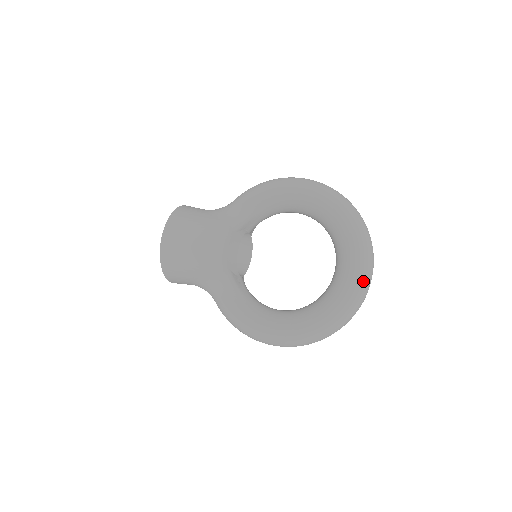
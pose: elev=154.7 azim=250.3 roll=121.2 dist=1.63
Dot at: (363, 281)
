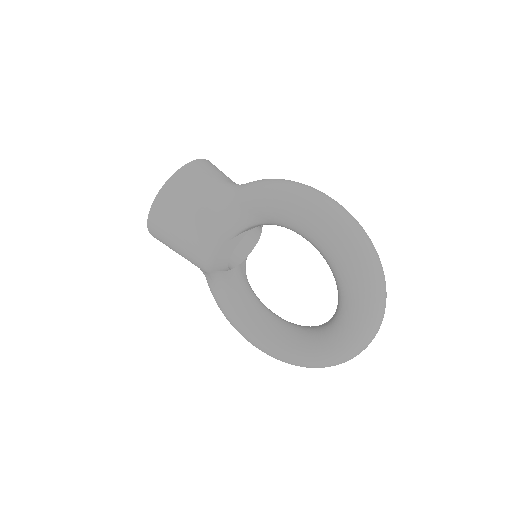
Dot at: (351, 354)
